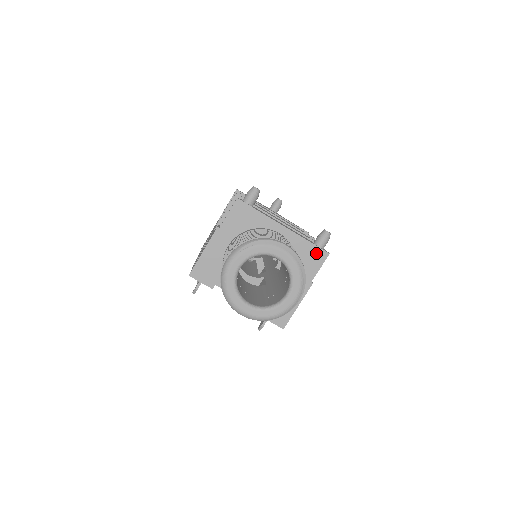
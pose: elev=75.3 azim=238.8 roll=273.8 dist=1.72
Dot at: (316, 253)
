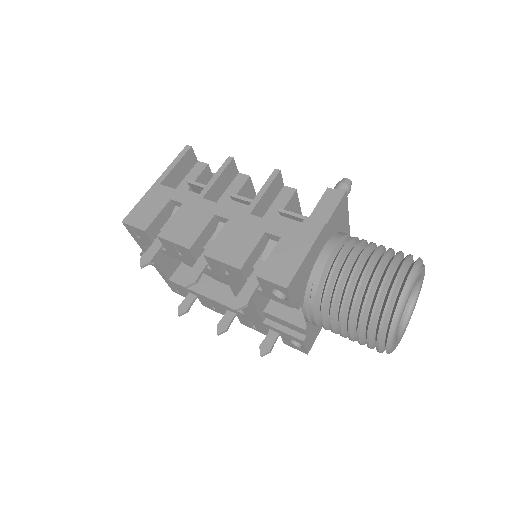
Dot at: occluded
